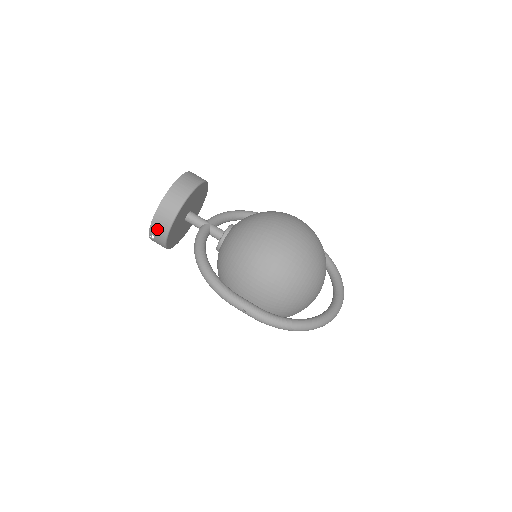
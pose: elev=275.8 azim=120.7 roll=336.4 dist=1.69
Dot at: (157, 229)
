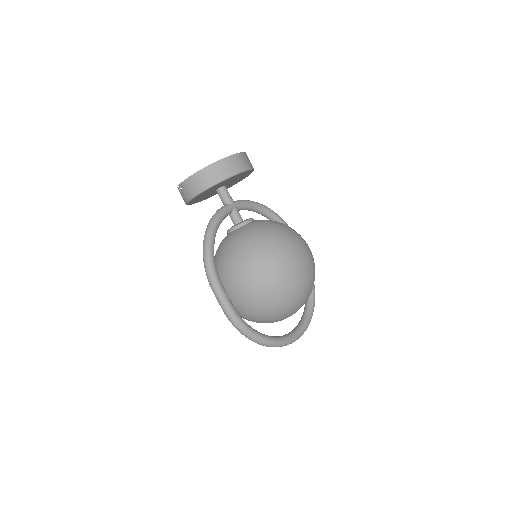
Dot at: (188, 187)
